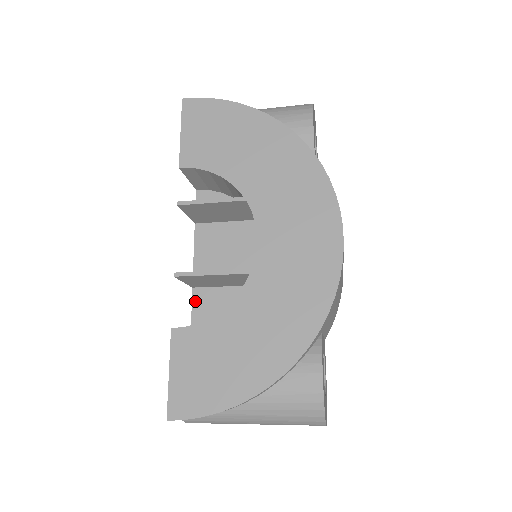
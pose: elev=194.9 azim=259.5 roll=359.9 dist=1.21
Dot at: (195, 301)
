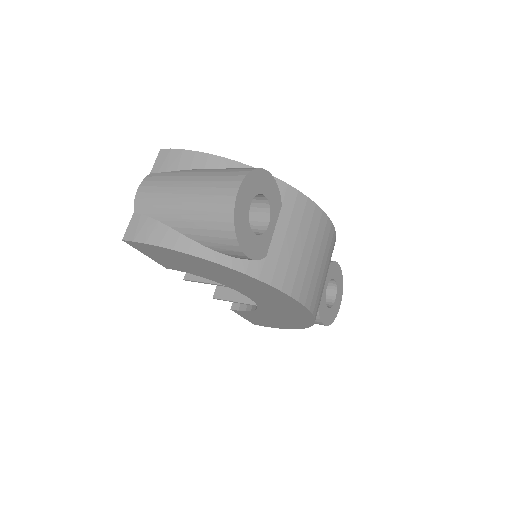
Dot at: occluded
